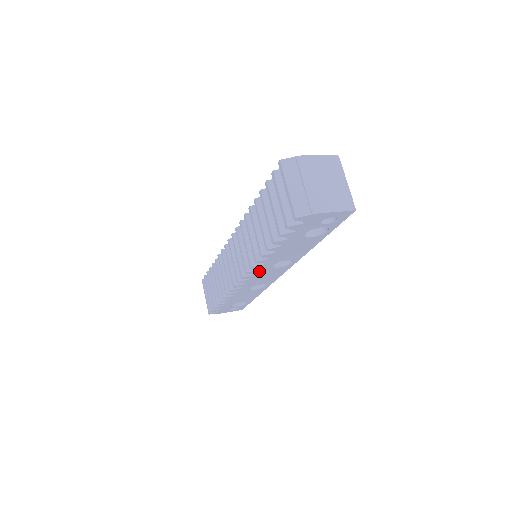
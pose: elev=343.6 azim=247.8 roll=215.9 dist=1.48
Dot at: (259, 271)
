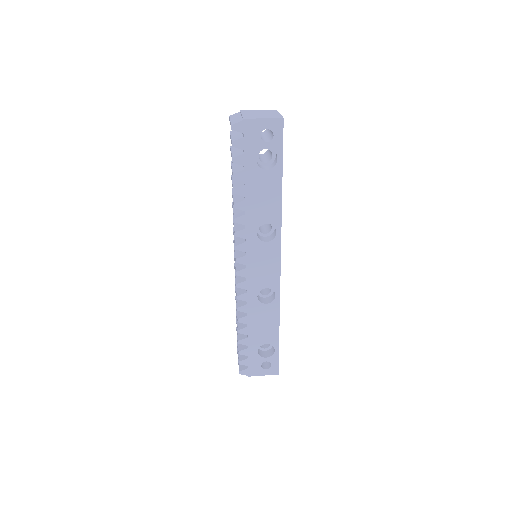
Dot at: (248, 247)
